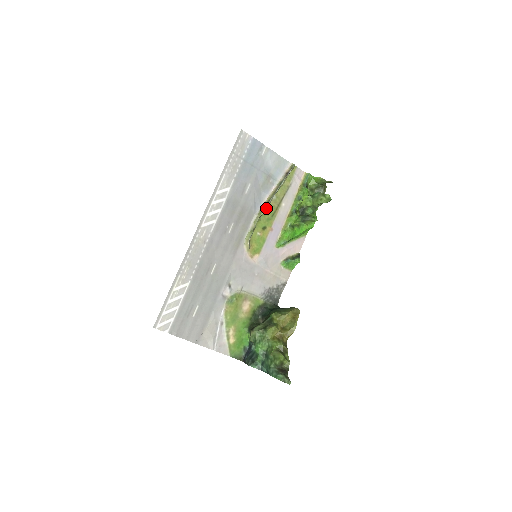
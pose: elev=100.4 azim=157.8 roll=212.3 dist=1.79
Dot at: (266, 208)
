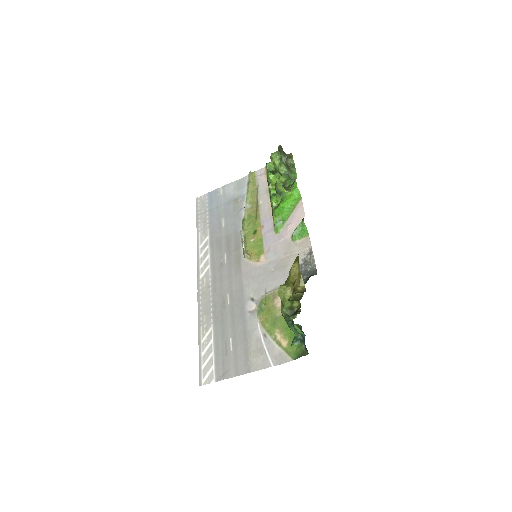
Dot at: (247, 219)
